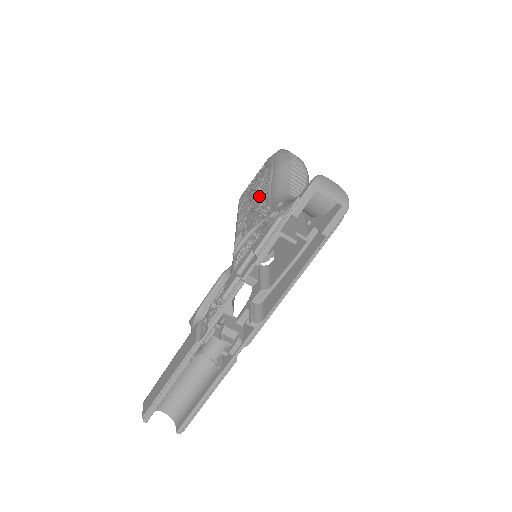
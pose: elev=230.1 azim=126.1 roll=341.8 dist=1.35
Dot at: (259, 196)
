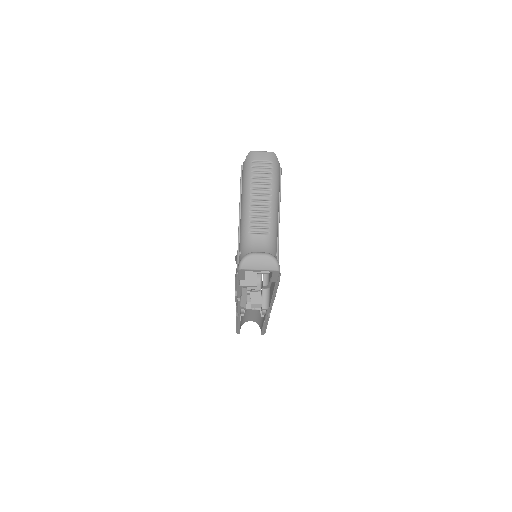
Dot at: occluded
